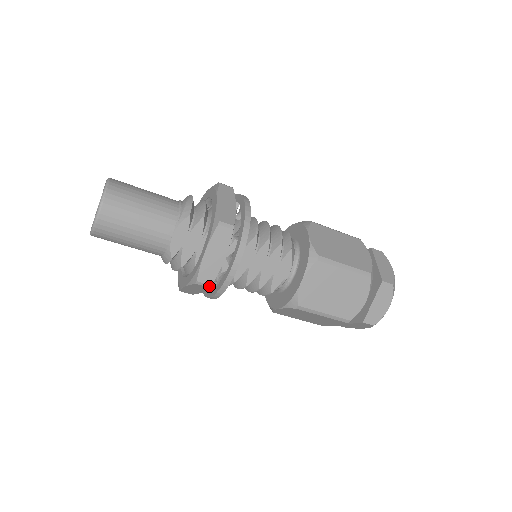
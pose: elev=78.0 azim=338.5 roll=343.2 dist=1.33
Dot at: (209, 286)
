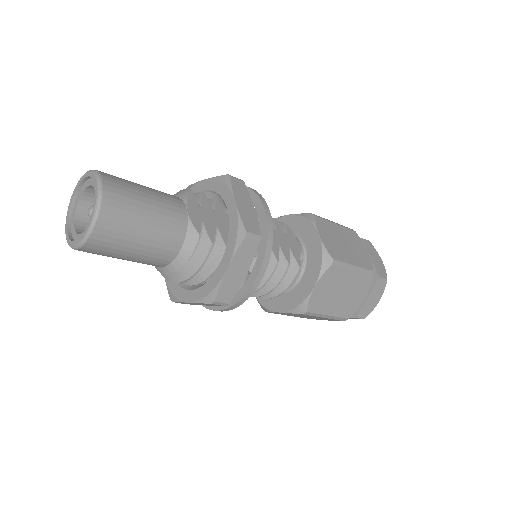
Dot at: (259, 238)
